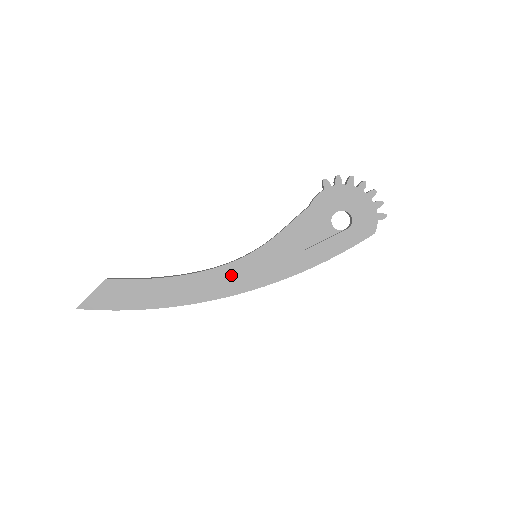
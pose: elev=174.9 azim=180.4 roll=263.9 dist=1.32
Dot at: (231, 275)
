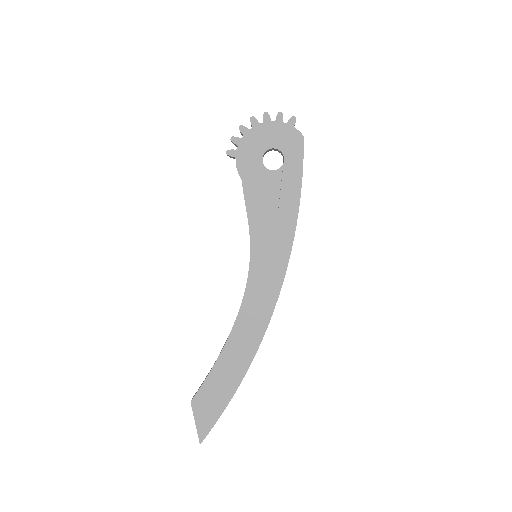
Dot at: (258, 289)
